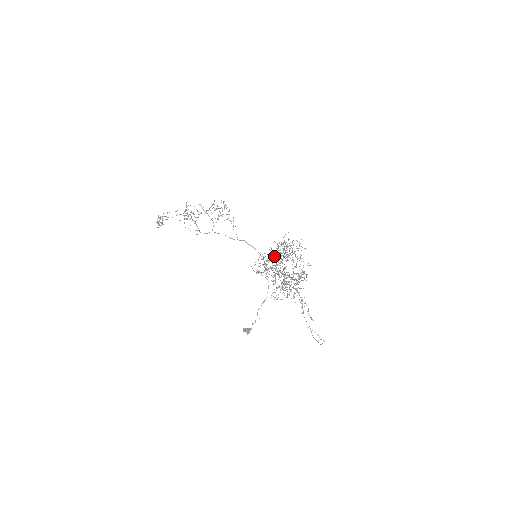
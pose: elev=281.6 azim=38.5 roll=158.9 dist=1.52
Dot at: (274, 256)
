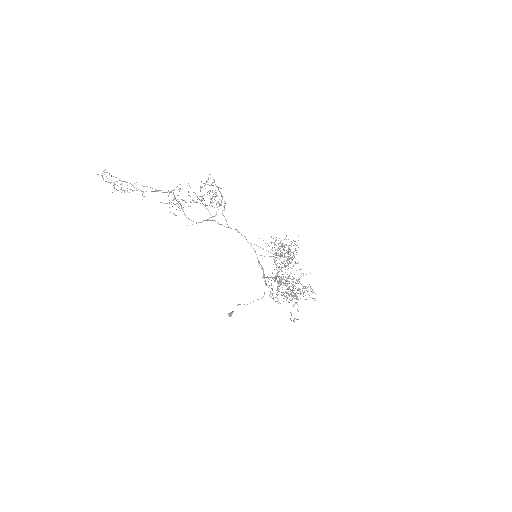
Dot at: occluded
